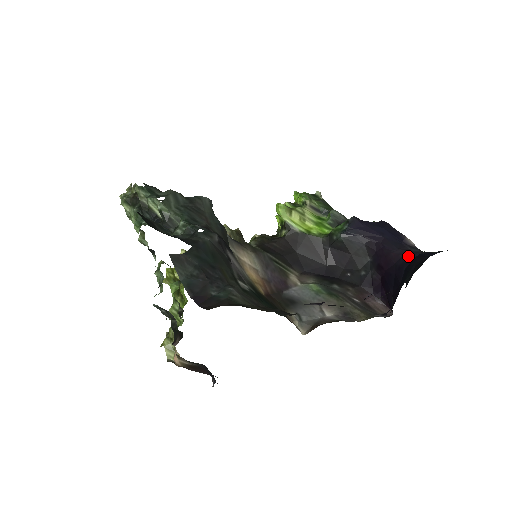
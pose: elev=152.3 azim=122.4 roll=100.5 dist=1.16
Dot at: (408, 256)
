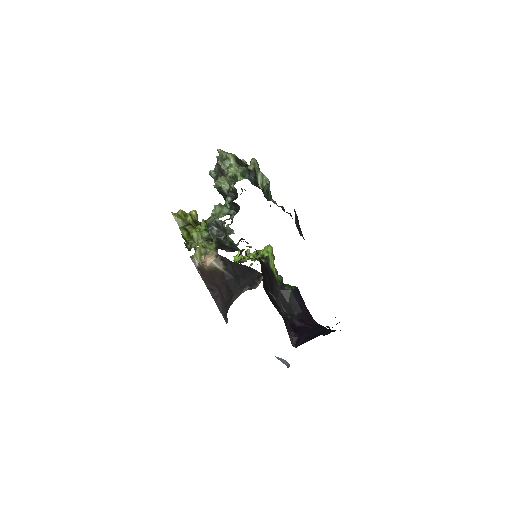
Dot at: occluded
